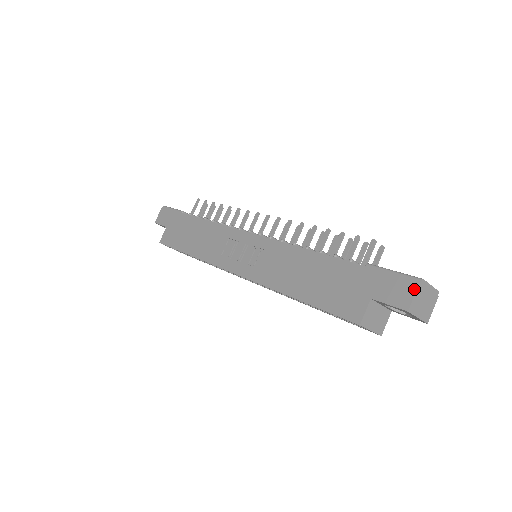
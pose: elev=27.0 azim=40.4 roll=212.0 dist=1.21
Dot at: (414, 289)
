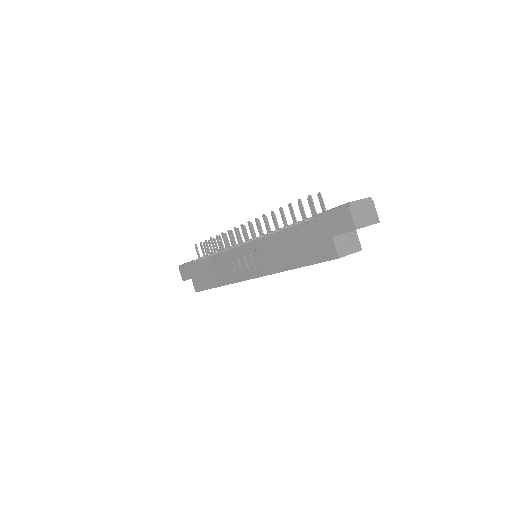
Dot at: (349, 213)
